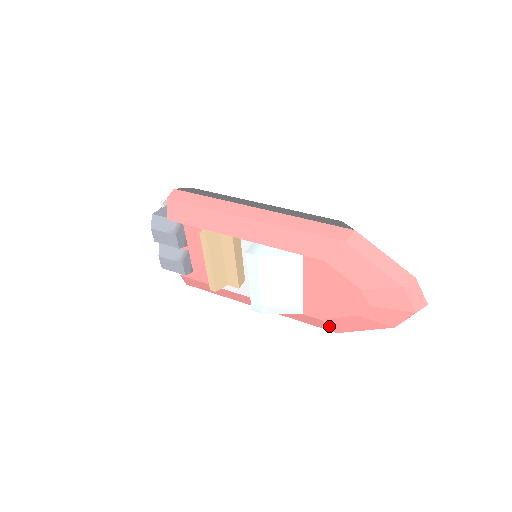
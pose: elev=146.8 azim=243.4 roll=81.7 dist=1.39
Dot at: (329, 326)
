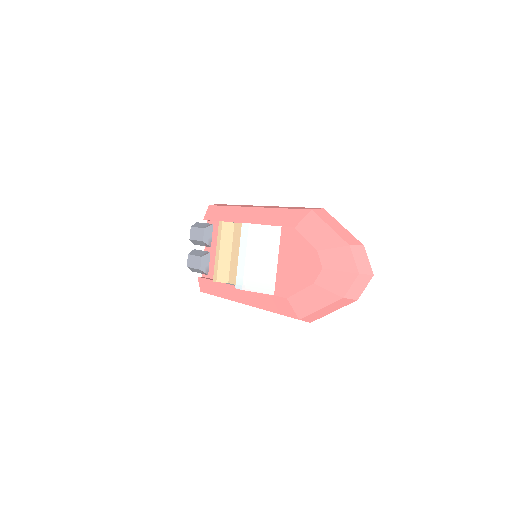
Dot at: (293, 308)
